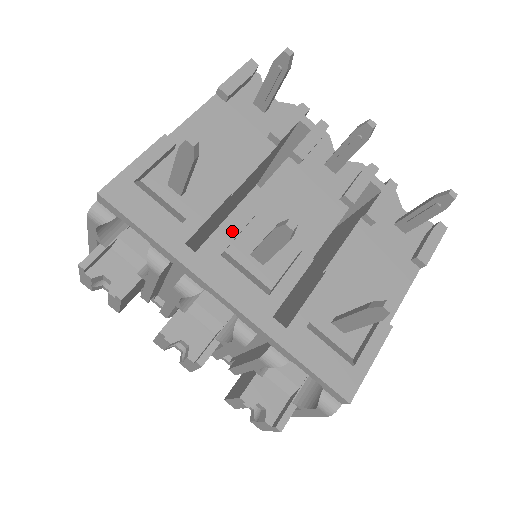
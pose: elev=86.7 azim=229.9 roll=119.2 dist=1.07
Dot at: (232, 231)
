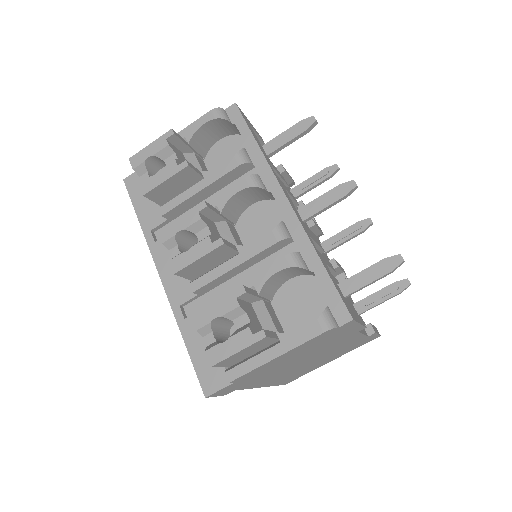
Dot at: (289, 192)
